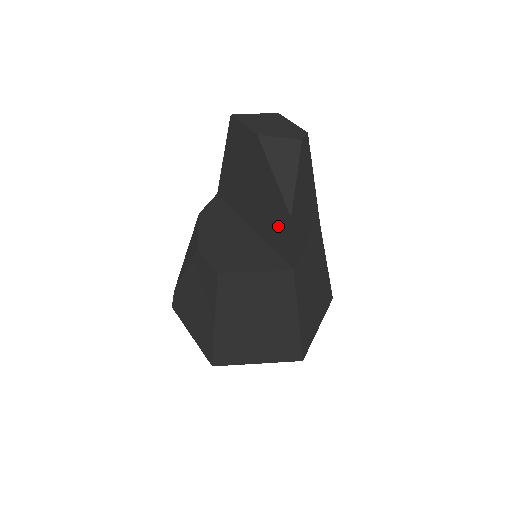
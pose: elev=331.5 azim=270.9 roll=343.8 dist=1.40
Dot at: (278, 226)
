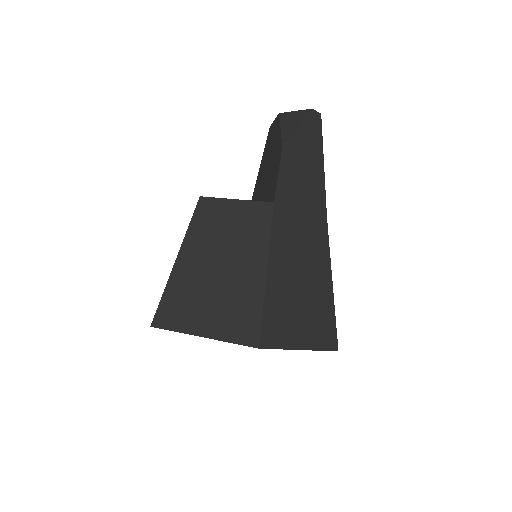
Dot at: (273, 173)
